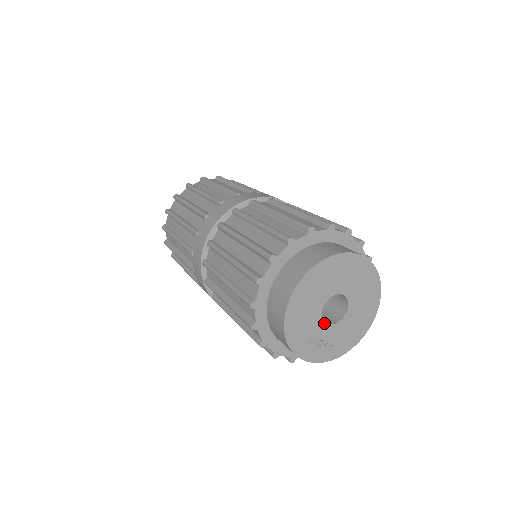
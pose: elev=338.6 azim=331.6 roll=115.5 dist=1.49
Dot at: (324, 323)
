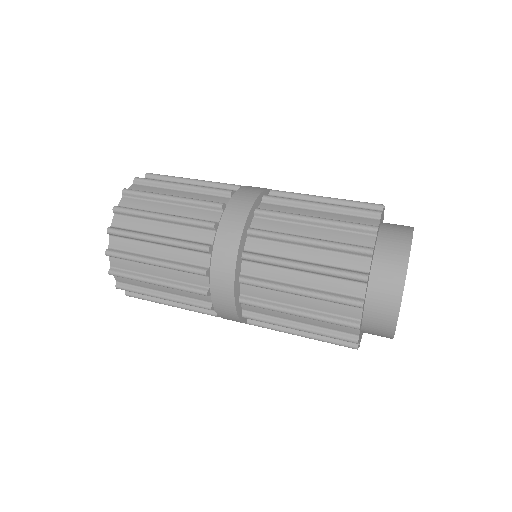
Dot at: occluded
